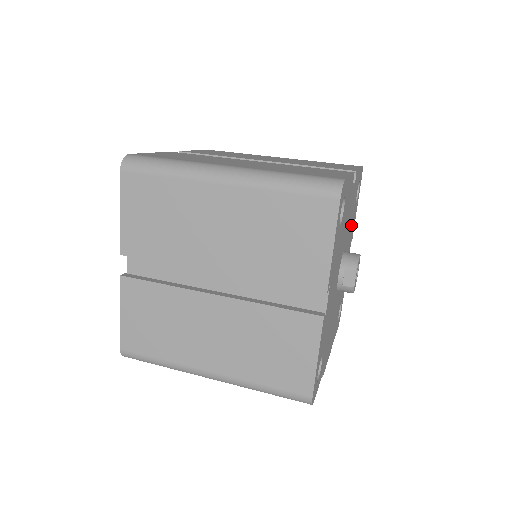
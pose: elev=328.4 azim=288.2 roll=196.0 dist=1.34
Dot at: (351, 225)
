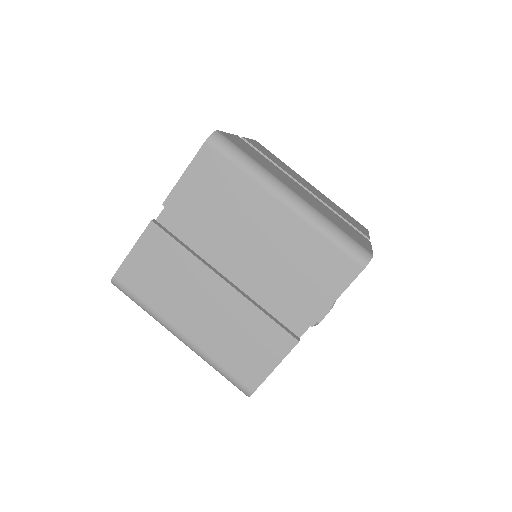
Dot at: occluded
